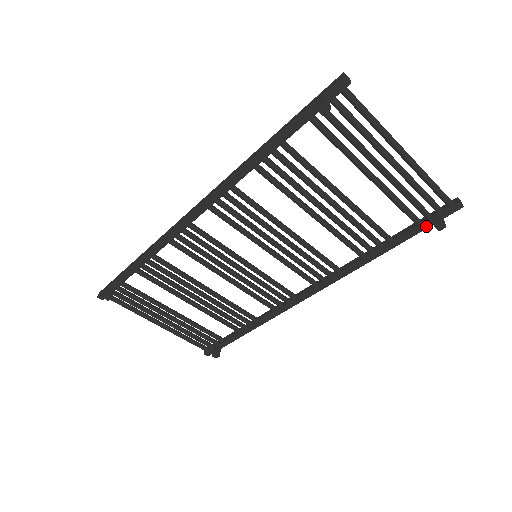
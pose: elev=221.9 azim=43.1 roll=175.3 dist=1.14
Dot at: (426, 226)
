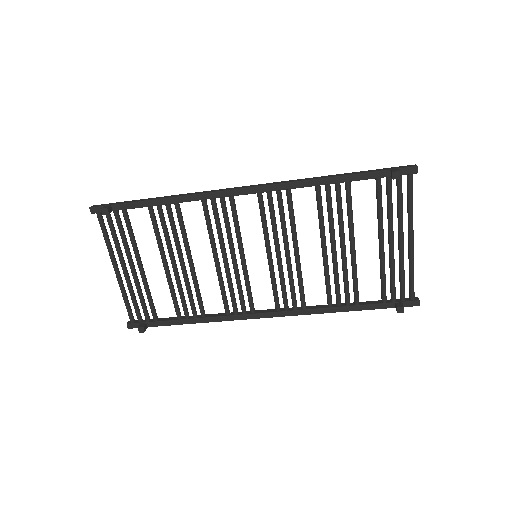
Dot at: (388, 306)
